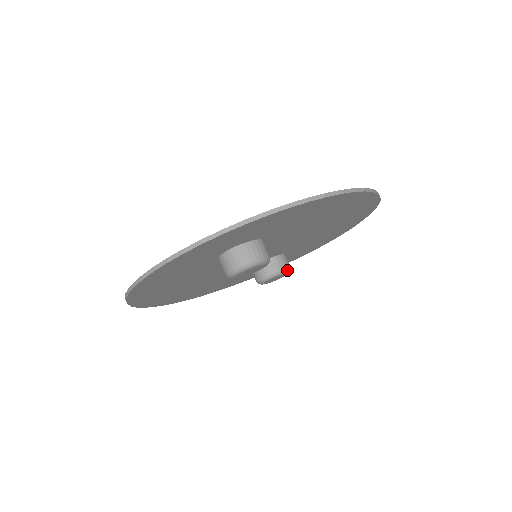
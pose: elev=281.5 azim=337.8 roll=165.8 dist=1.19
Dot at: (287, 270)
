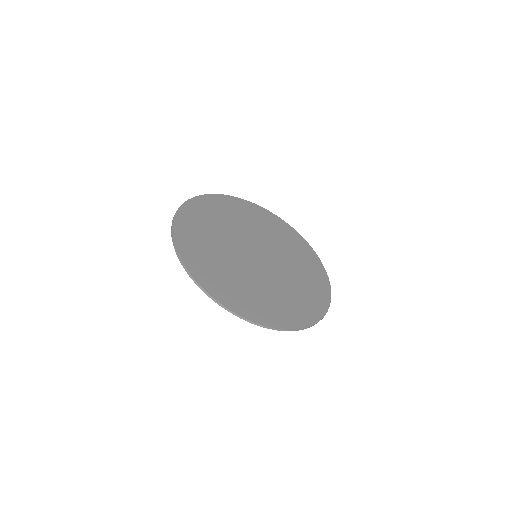
Dot at: occluded
